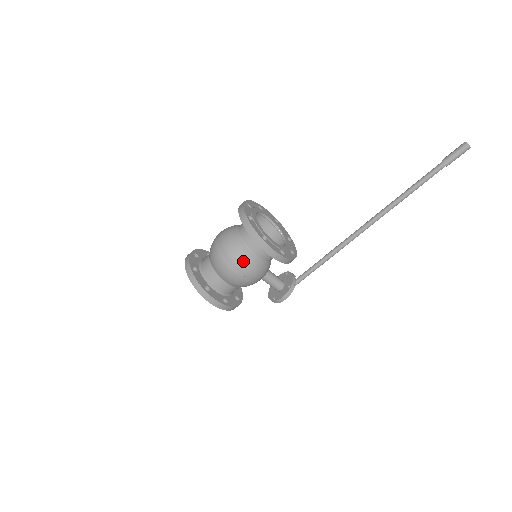
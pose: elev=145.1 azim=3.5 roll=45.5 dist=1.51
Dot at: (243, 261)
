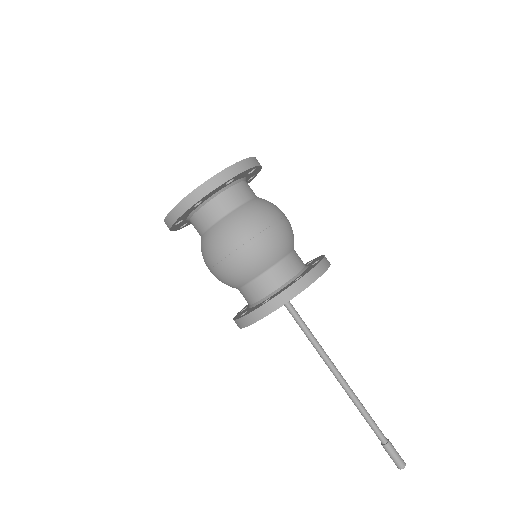
Dot at: (222, 281)
